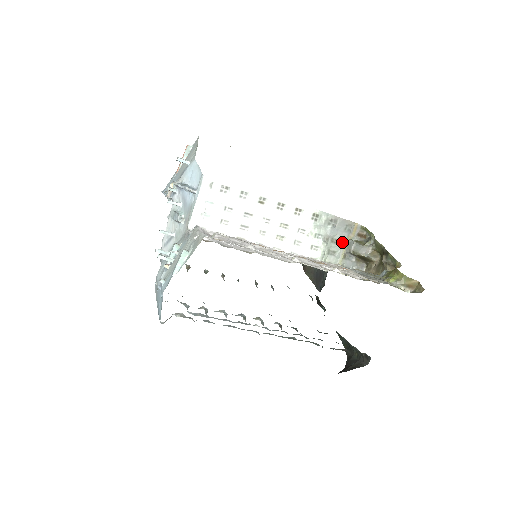
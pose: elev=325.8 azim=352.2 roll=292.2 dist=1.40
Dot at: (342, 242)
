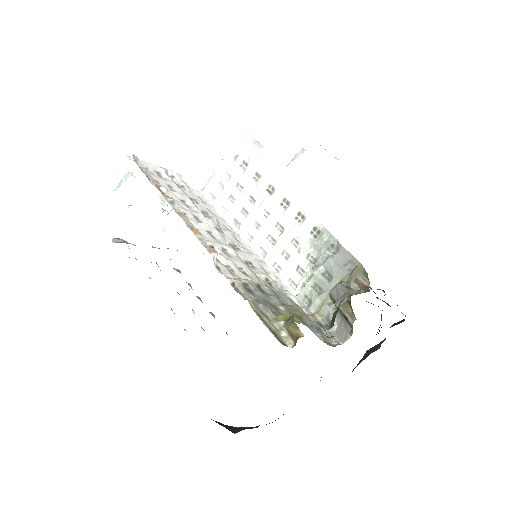
Dot at: (334, 281)
